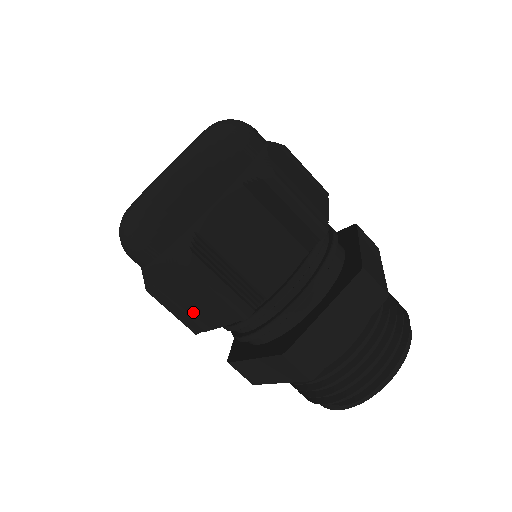
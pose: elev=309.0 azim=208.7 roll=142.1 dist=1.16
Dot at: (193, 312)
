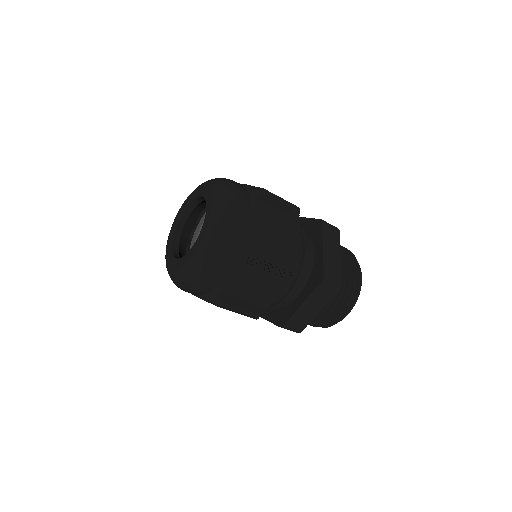
Dot at: occluded
